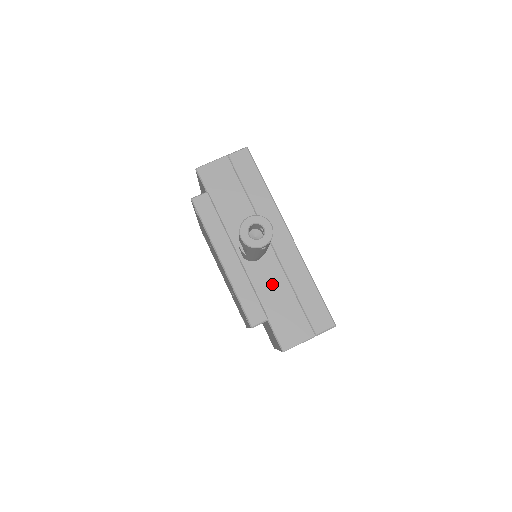
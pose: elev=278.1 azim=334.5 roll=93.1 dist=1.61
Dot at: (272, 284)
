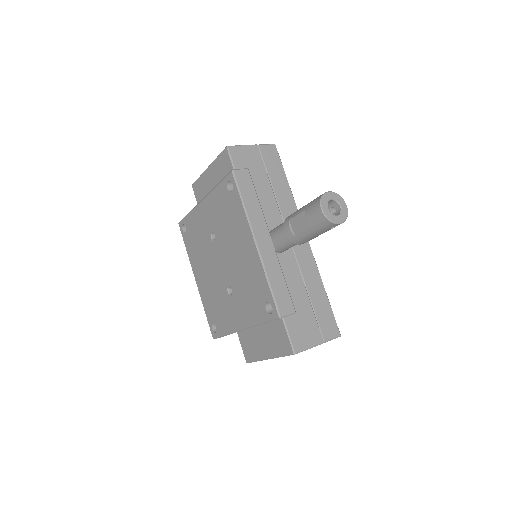
Dot at: (289, 281)
